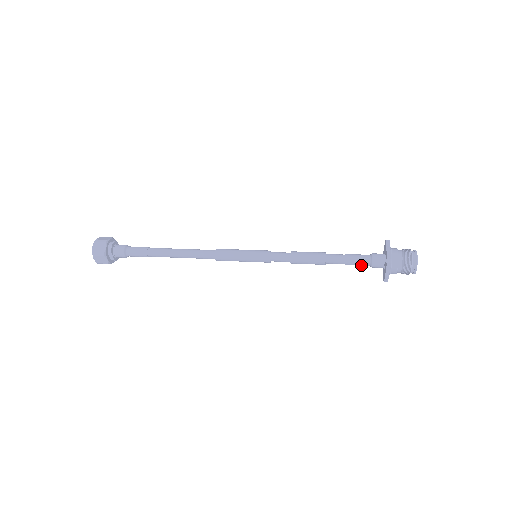
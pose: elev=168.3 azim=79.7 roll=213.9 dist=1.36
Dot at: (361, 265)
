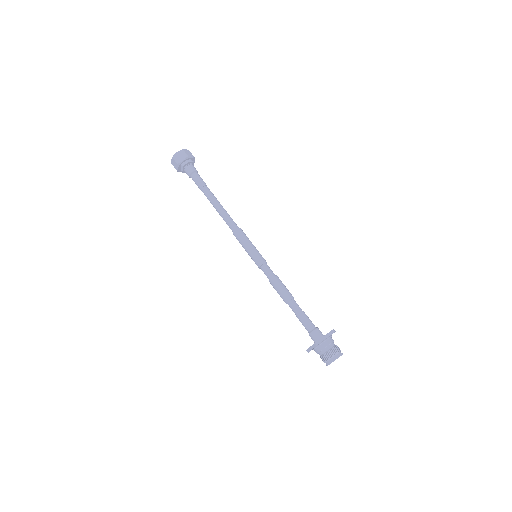
Dot at: (305, 327)
